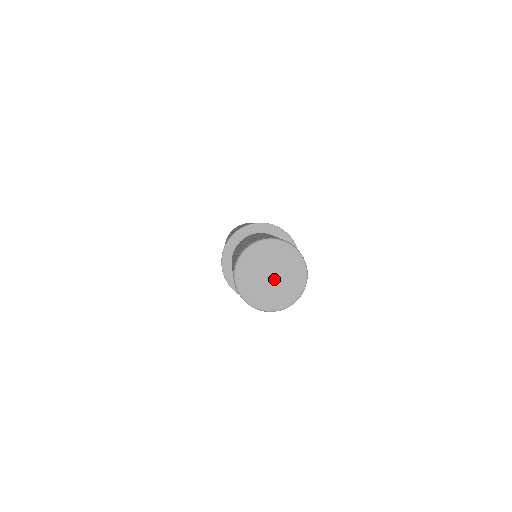
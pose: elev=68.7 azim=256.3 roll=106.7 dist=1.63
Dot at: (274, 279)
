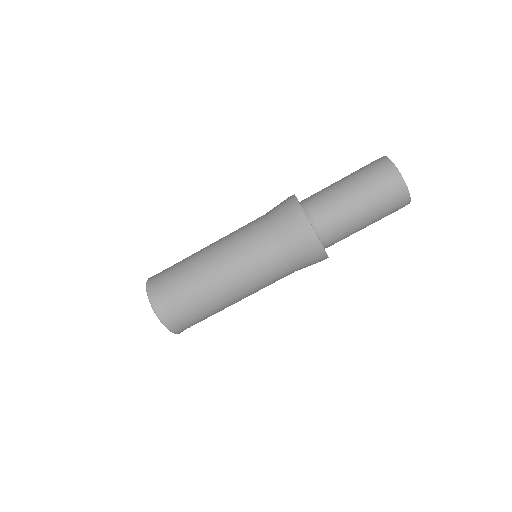
Dot at: occluded
